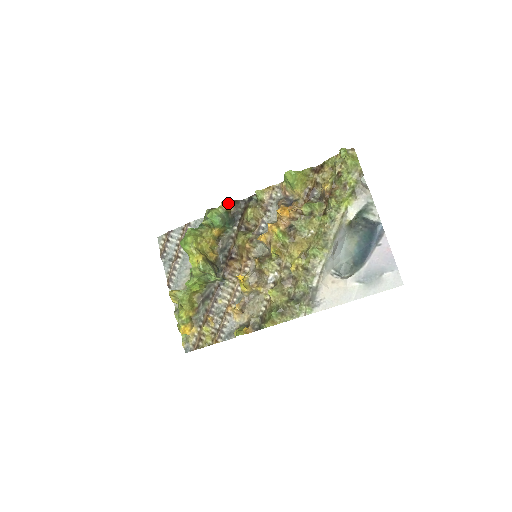
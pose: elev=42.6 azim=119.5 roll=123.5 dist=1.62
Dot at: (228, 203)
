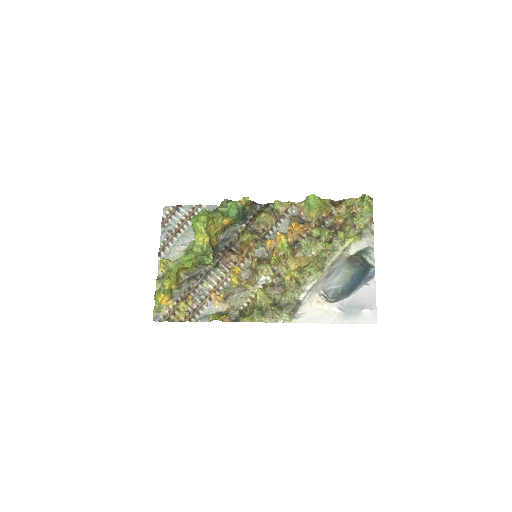
Dot at: (247, 201)
